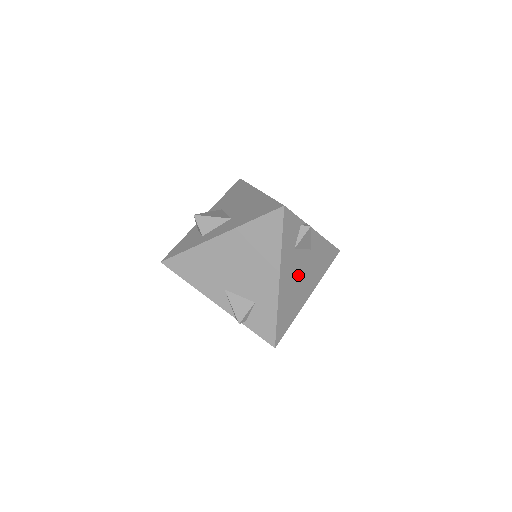
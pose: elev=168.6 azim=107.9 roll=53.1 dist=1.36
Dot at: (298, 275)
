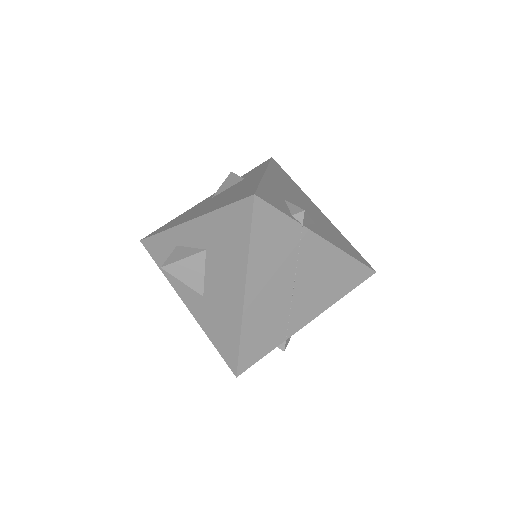
Dot at: occluded
